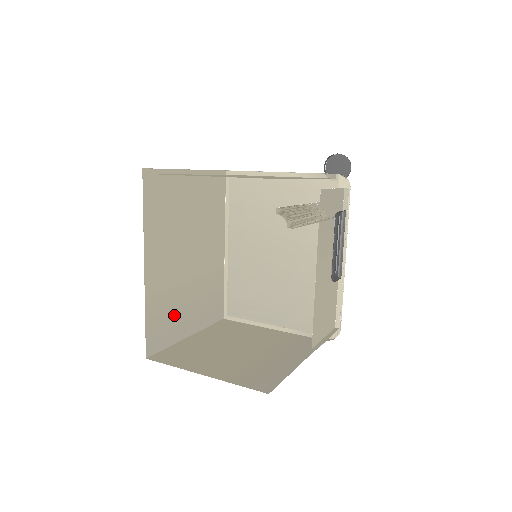
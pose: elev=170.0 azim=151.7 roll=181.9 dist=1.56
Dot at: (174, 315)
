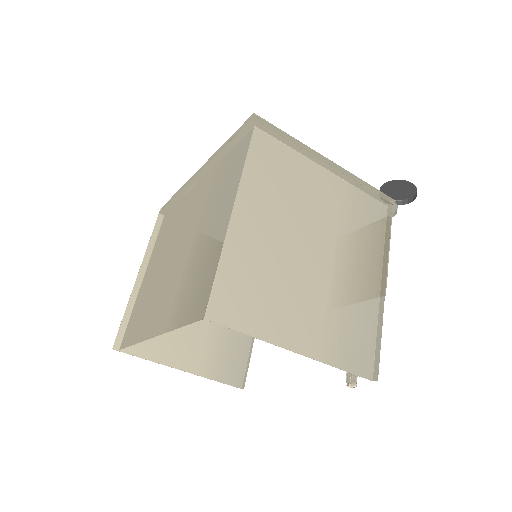
Dot at: occluded
